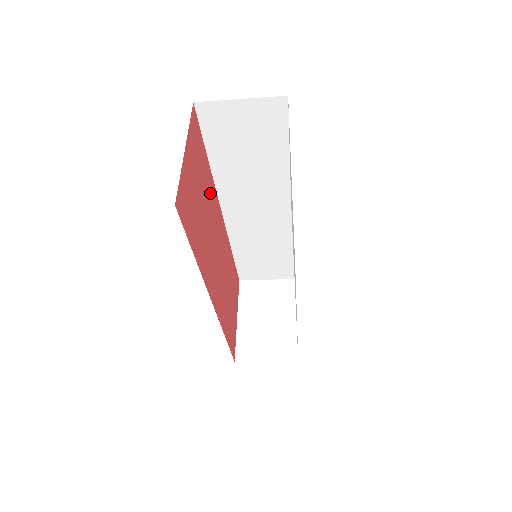
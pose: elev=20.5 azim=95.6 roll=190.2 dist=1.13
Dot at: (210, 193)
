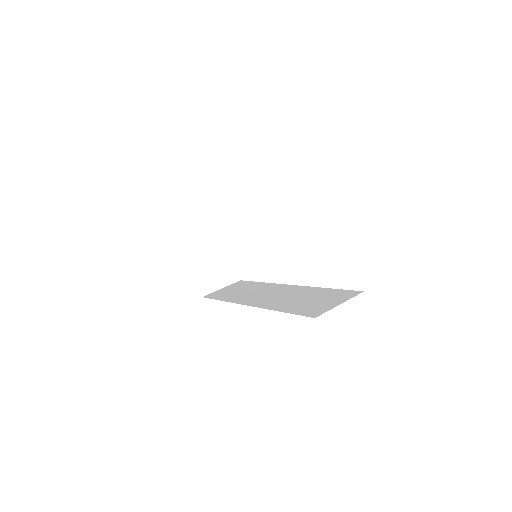
Dot at: occluded
